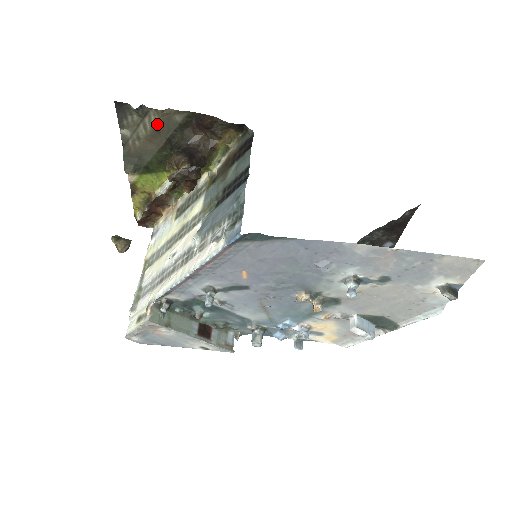
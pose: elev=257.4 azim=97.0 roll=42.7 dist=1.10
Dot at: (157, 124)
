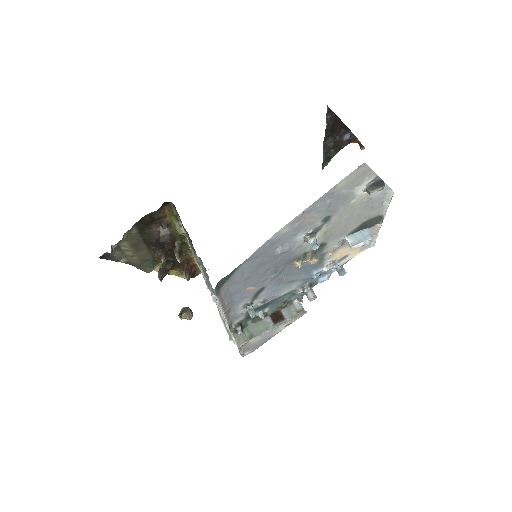
Dot at: (130, 244)
